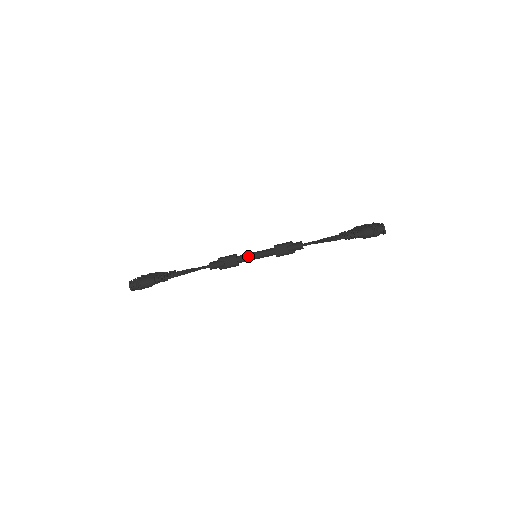
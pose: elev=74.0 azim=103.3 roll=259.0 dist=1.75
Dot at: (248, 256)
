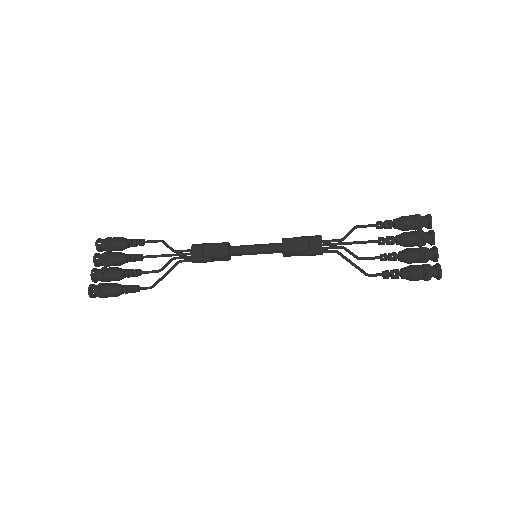
Dot at: (245, 254)
